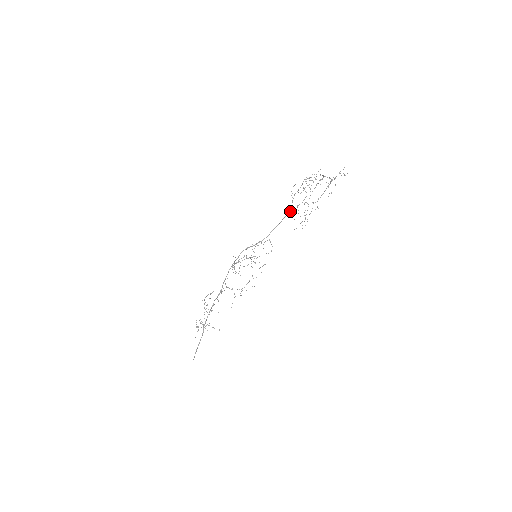
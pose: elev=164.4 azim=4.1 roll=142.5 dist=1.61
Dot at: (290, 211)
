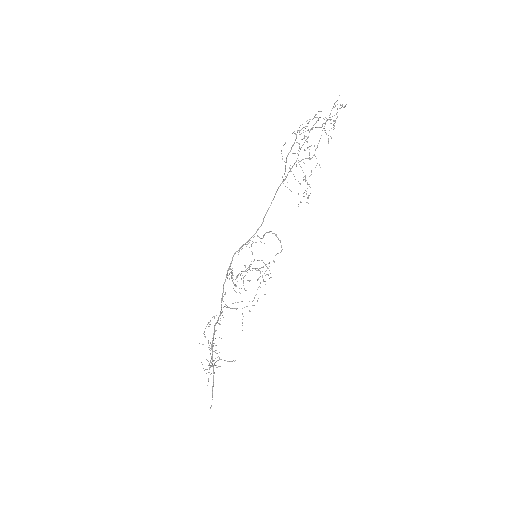
Dot at: (287, 182)
